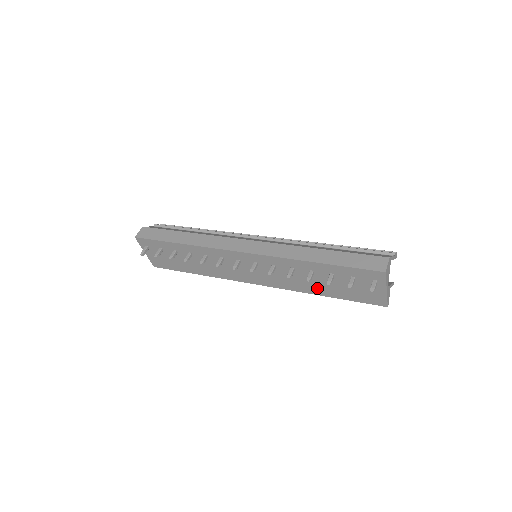
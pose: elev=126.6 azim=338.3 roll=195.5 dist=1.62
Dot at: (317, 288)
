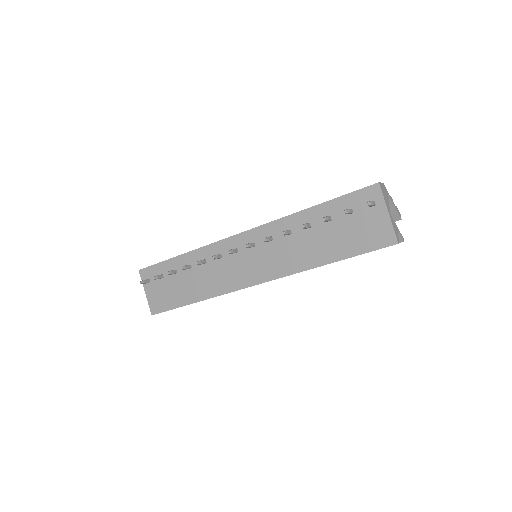
Dot at: (318, 253)
